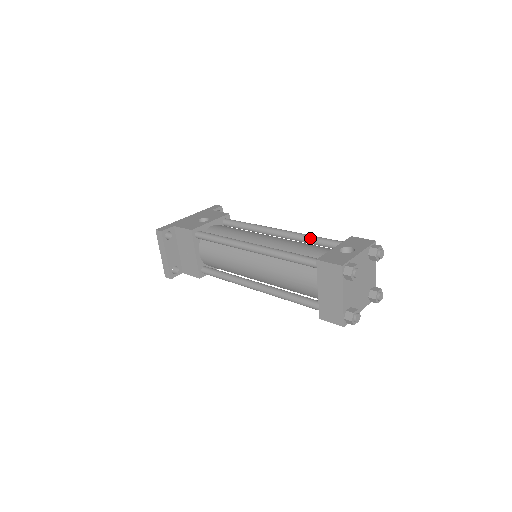
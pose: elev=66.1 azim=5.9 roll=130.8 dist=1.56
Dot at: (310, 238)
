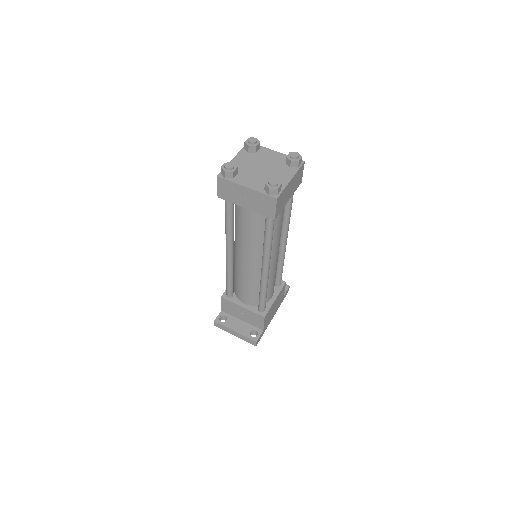
Dot at: occluded
